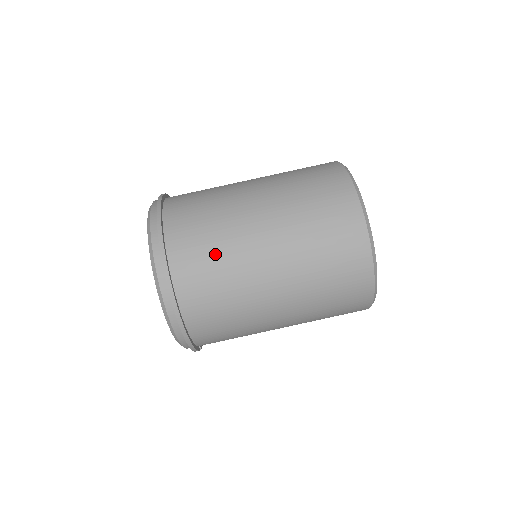
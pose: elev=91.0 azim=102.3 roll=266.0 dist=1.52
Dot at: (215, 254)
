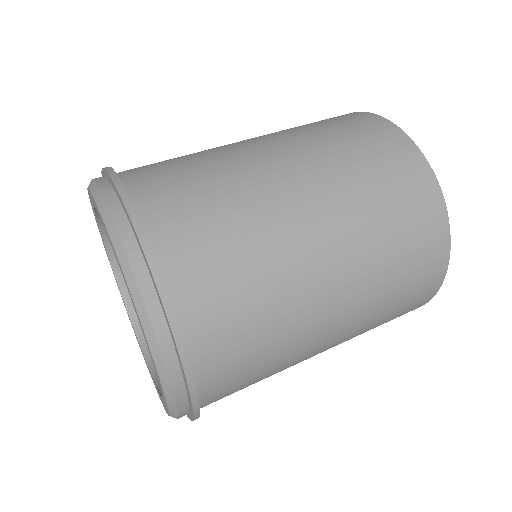
Dot at: (250, 283)
